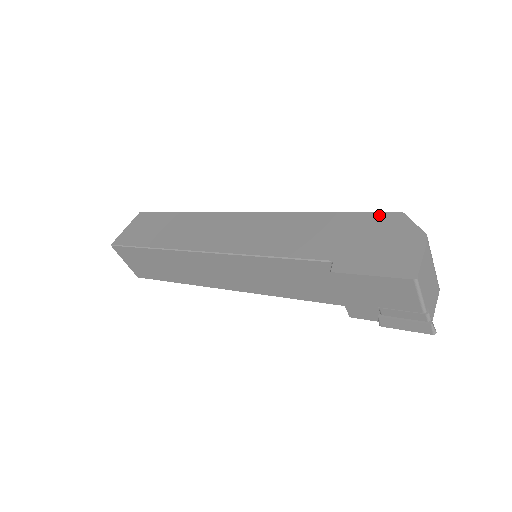
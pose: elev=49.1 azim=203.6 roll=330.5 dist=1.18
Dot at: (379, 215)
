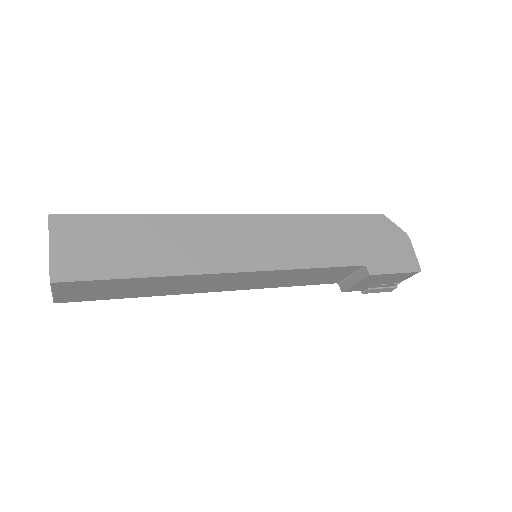
Dot at: (370, 217)
